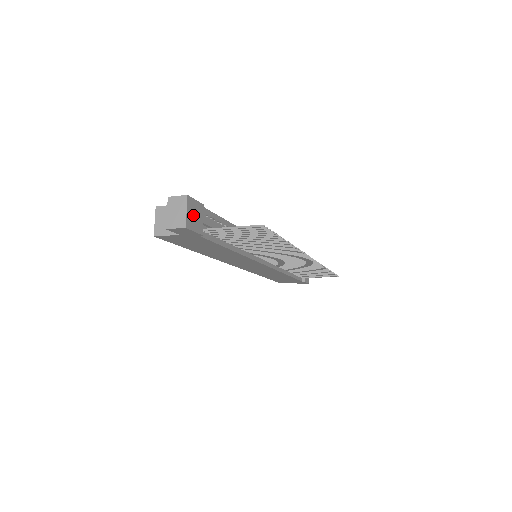
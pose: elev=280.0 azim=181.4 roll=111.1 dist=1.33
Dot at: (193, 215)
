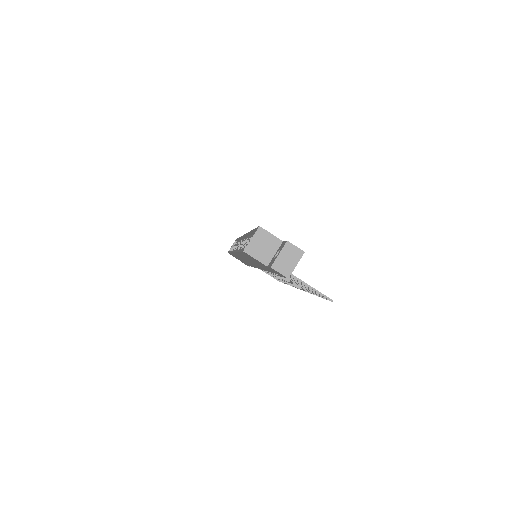
Dot at: occluded
